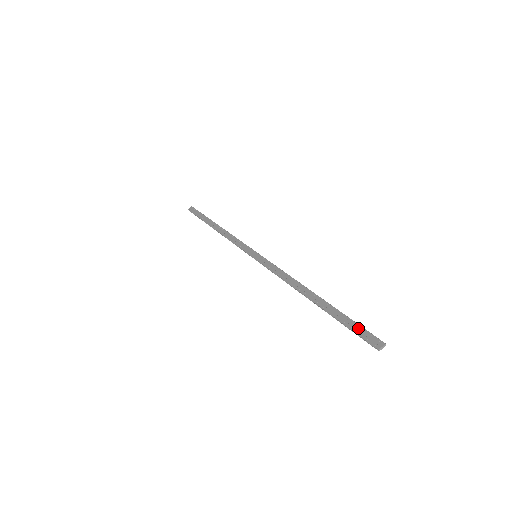
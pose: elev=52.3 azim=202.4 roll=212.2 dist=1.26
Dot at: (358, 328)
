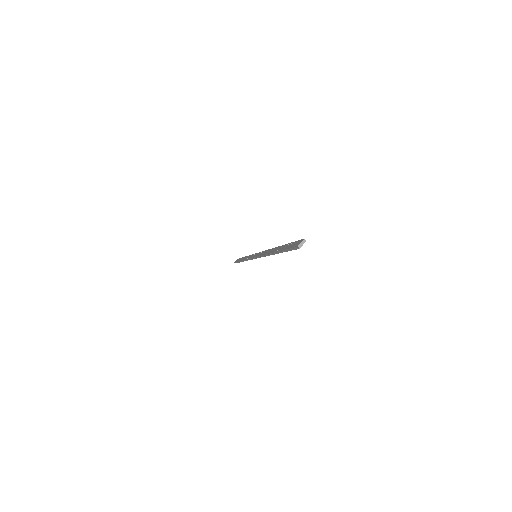
Dot at: (291, 244)
